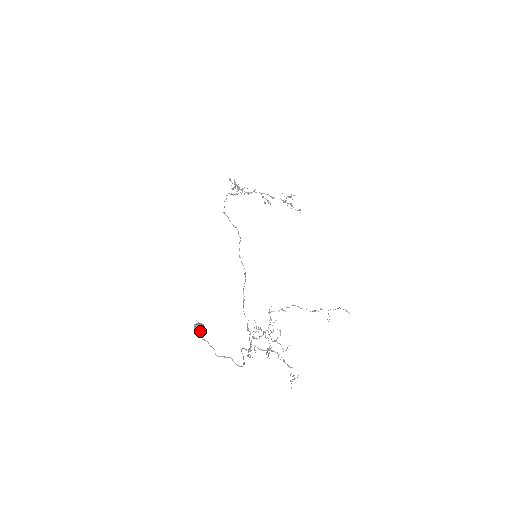
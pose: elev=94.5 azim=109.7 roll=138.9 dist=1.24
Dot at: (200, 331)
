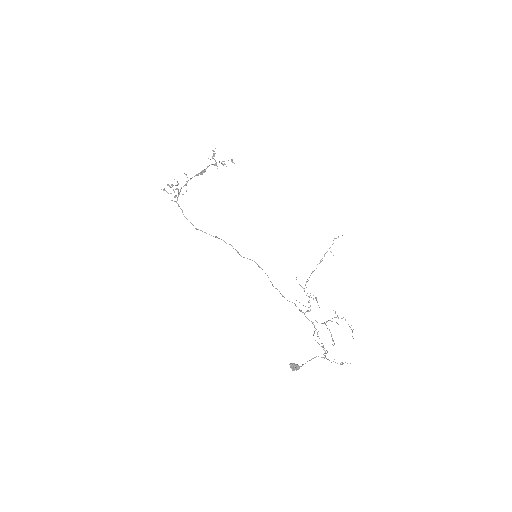
Dot at: (296, 369)
